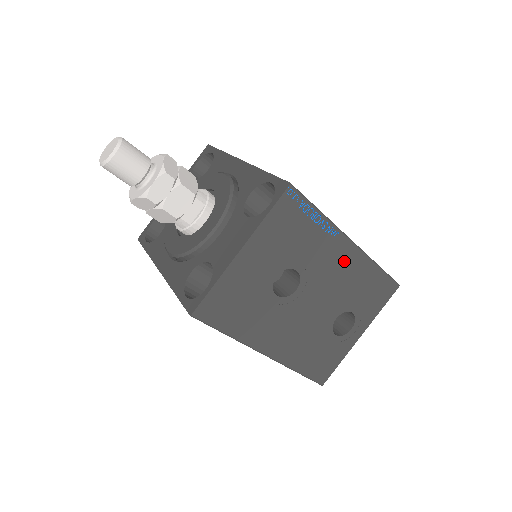
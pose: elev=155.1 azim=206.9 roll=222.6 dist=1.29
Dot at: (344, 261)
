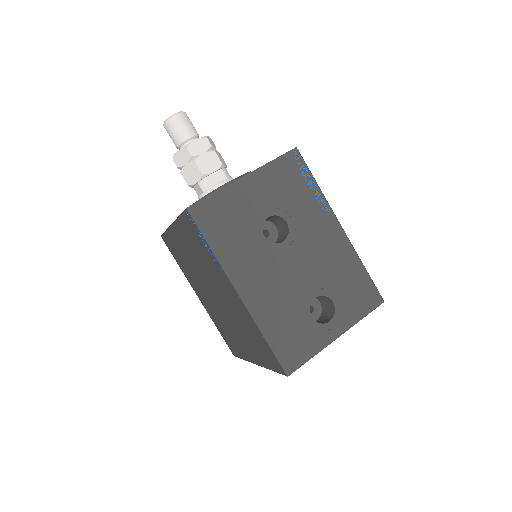
Dot at: (331, 240)
